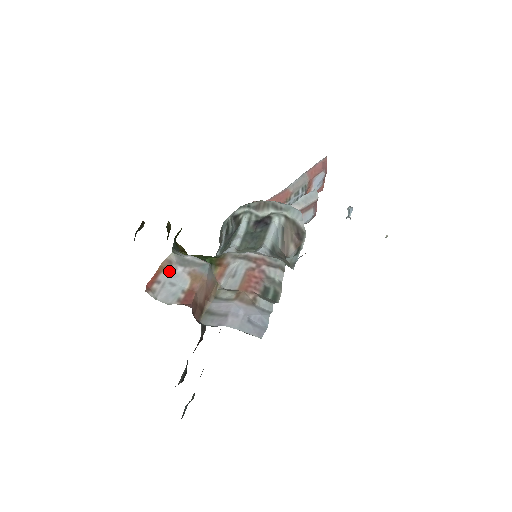
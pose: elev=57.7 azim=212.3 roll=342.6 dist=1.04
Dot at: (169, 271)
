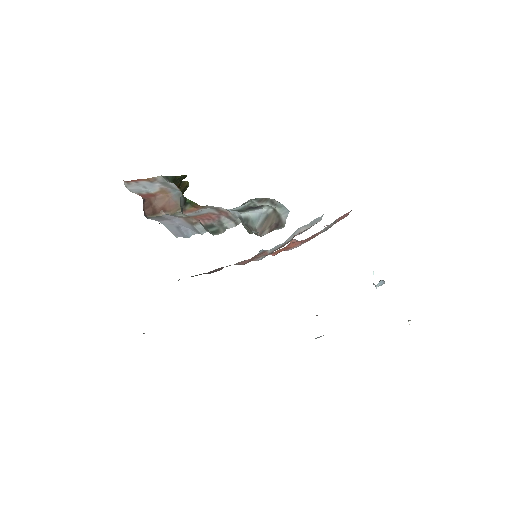
Dot at: (150, 182)
